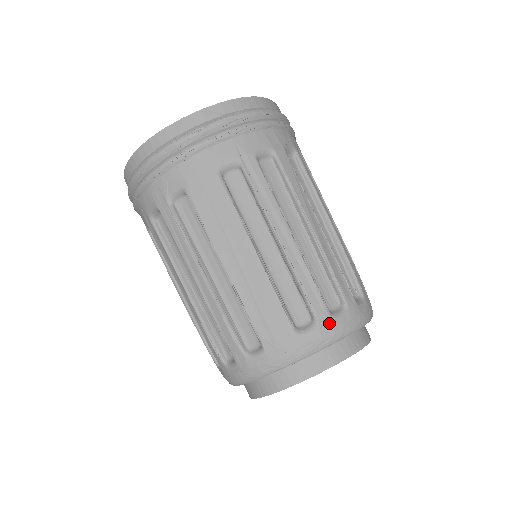
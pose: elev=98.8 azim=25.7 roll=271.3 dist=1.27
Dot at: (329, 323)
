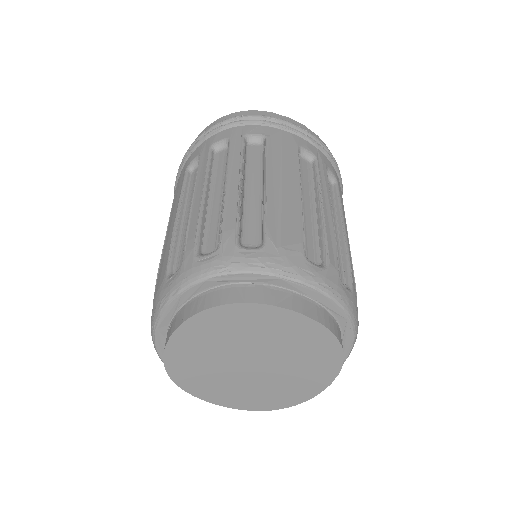
Dot at: (336, 278)
